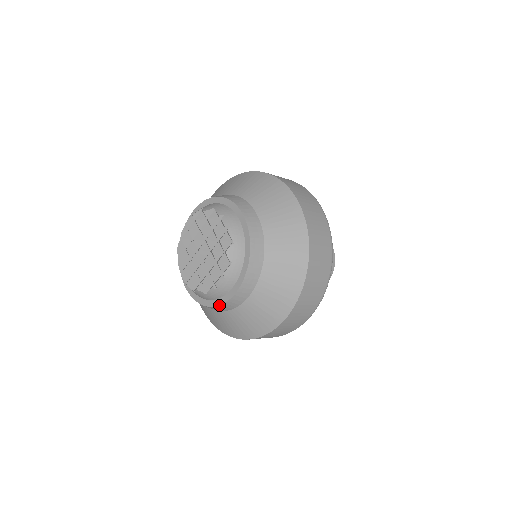
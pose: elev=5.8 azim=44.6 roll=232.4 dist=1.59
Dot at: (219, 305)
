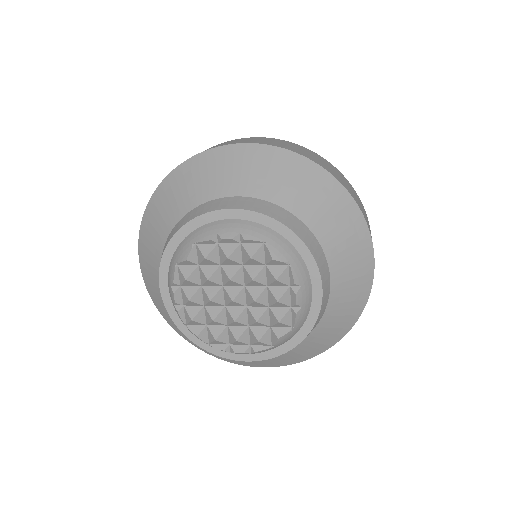
Dot at: (214, 354)
